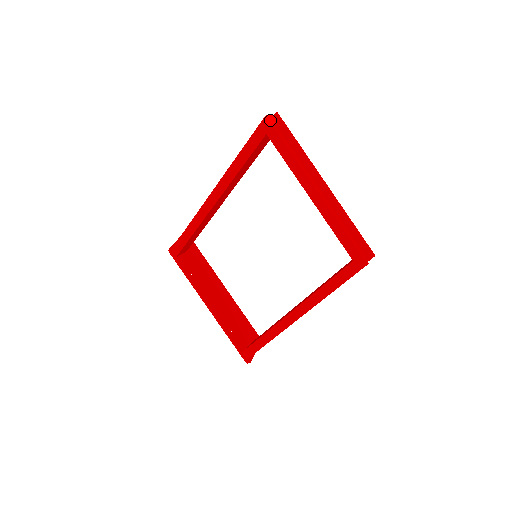
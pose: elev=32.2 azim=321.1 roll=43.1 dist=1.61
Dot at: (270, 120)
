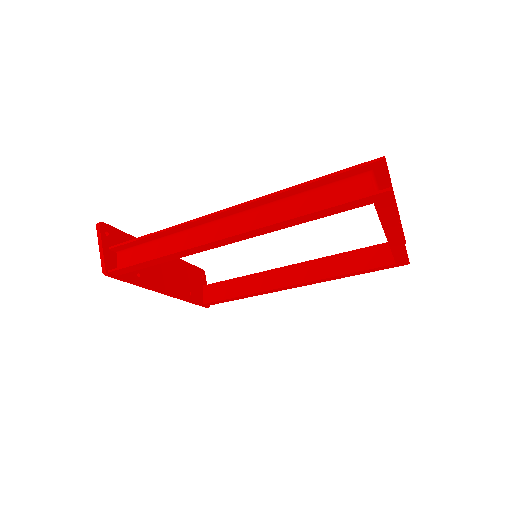
Dot at: occluded
